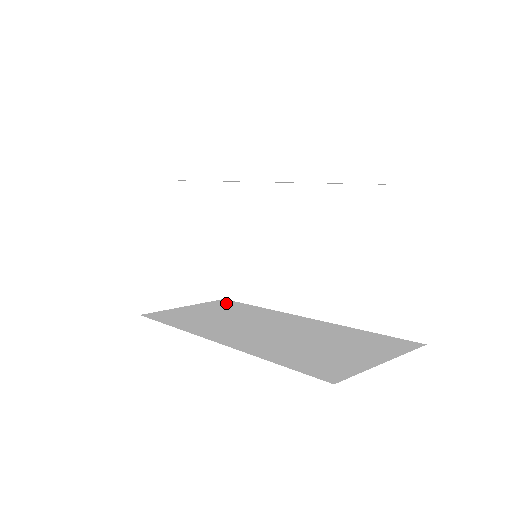
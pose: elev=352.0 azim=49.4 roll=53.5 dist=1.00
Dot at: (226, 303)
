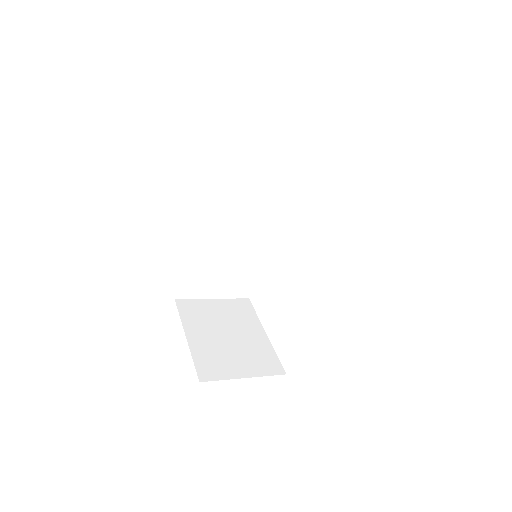
Dot at: occluded
